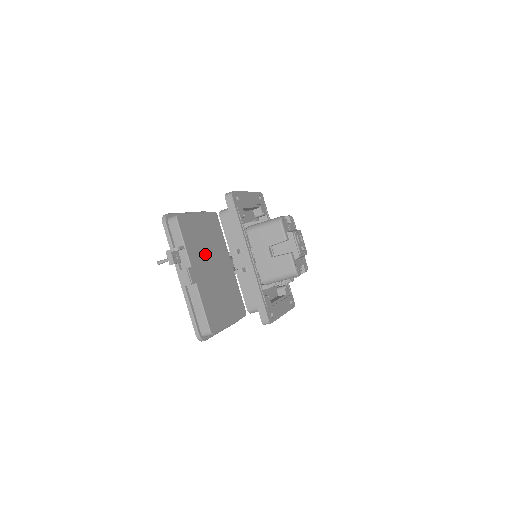
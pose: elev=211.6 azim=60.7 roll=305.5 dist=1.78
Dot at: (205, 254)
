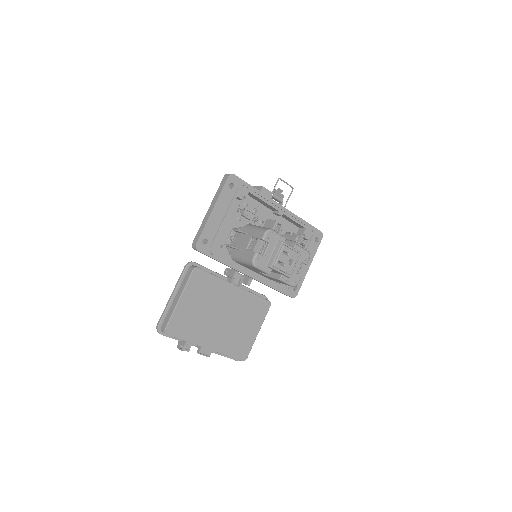
Dot at: (207, 319)
